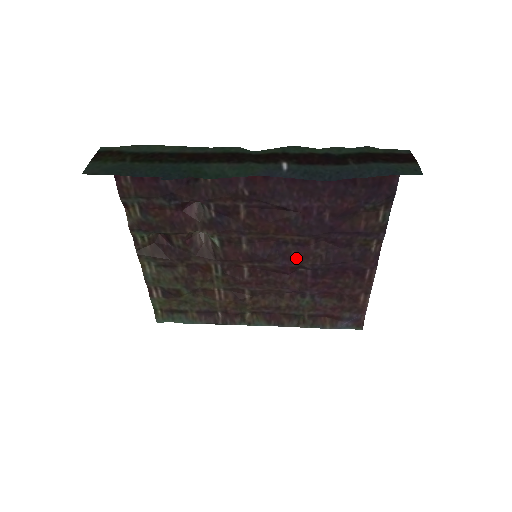
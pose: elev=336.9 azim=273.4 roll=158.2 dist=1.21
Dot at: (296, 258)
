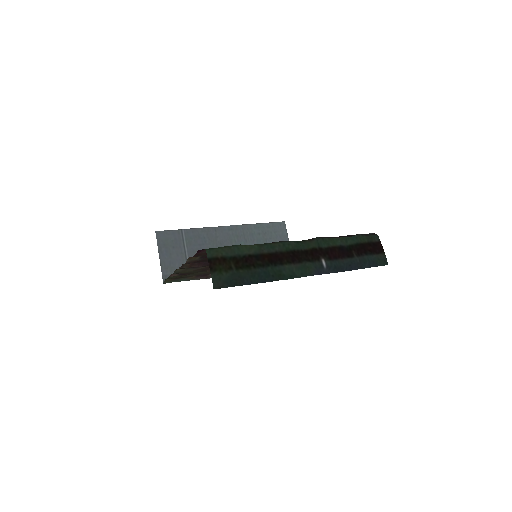
Dot at: occluded
